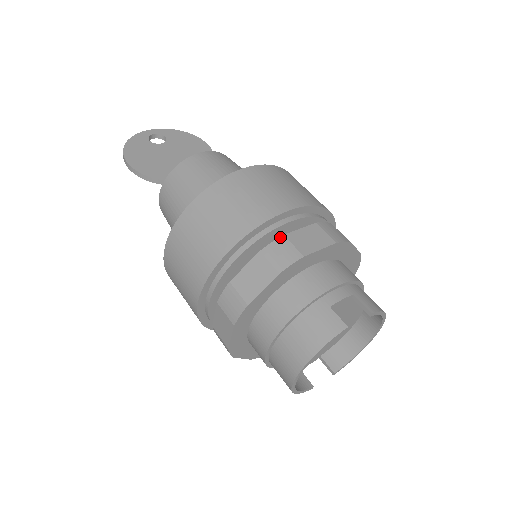
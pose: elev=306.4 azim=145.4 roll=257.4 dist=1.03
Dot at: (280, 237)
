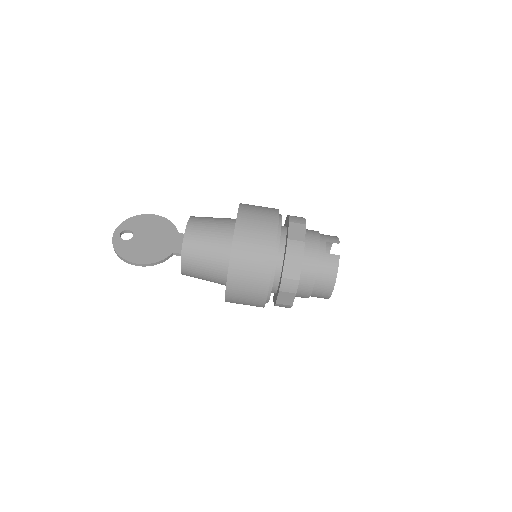
Dot at: (287, 241)
